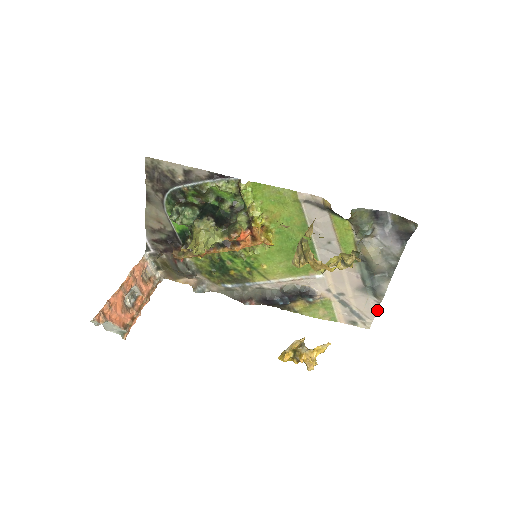
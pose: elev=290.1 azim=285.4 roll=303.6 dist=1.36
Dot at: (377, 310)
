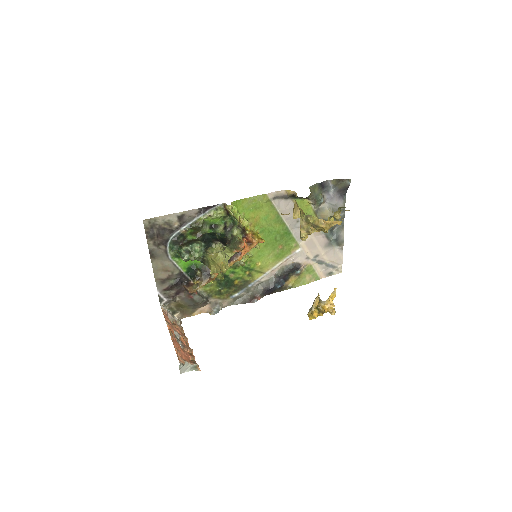
Dot at: (342, 255)
